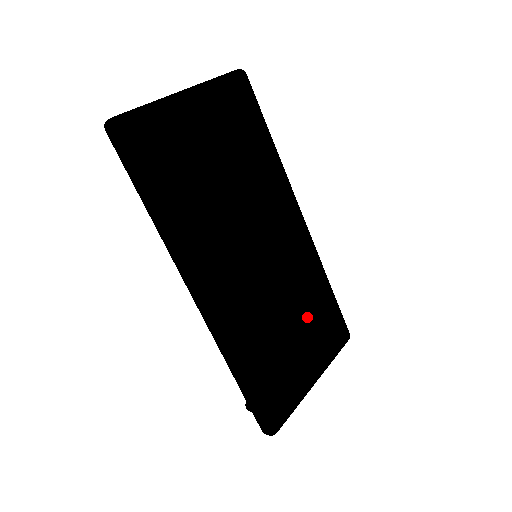
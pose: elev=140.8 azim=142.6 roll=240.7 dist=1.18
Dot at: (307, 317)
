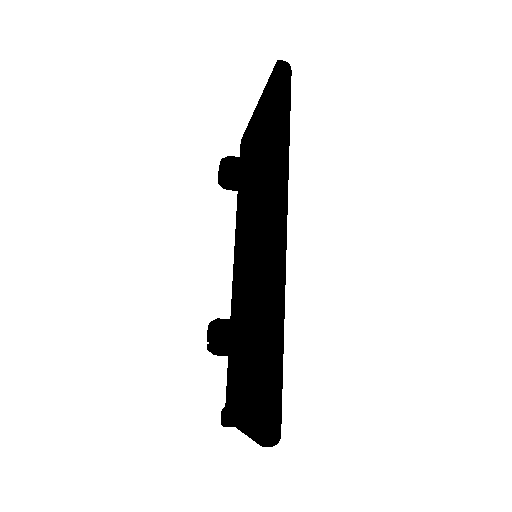
Dot at: occluded
